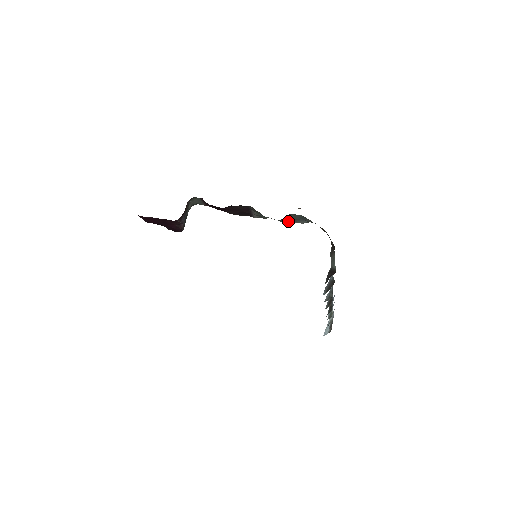
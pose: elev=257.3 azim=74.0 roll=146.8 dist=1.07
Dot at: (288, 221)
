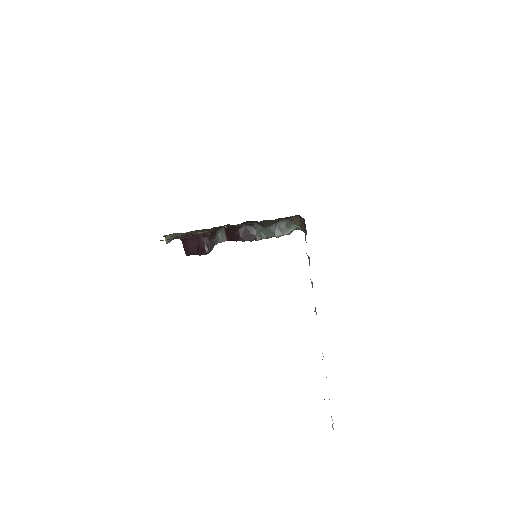
Dot at: (278, 232)
